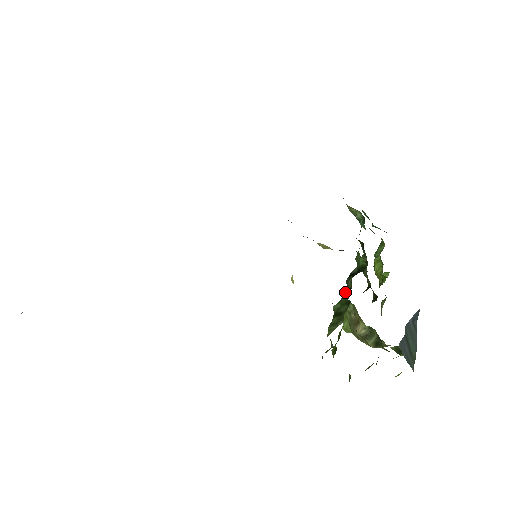
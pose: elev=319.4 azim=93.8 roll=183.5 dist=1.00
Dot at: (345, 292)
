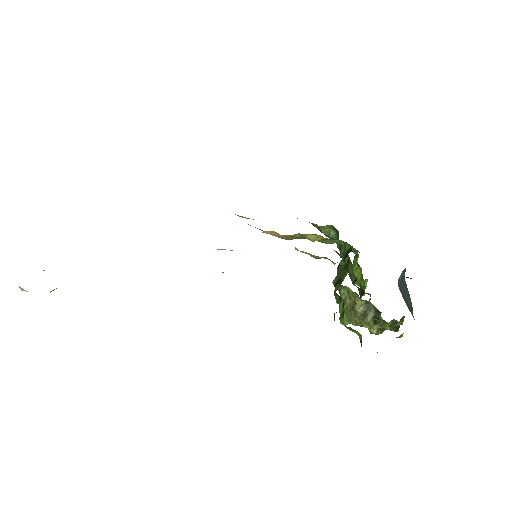
Dot at: occluded
